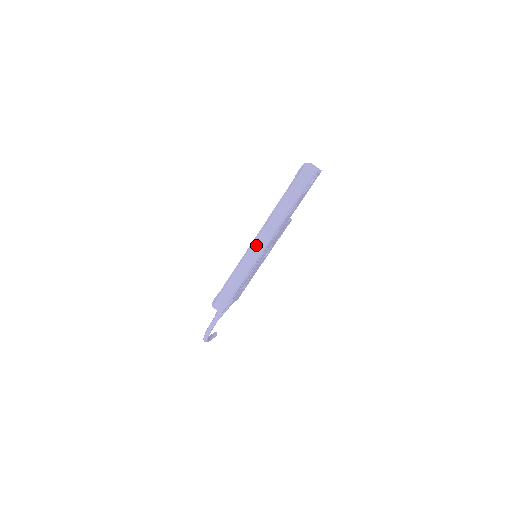
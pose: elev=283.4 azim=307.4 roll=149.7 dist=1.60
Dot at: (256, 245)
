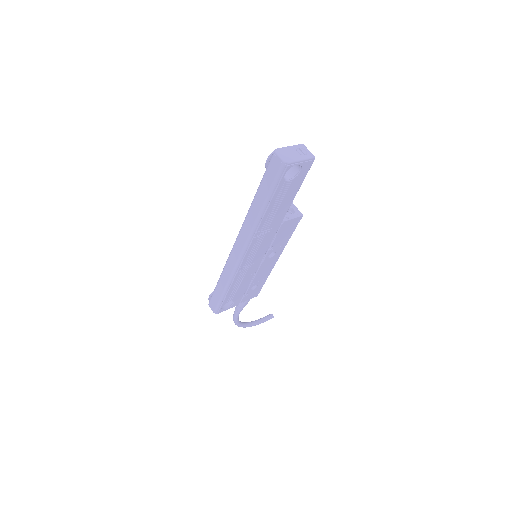
Dot at: (235, 249)
